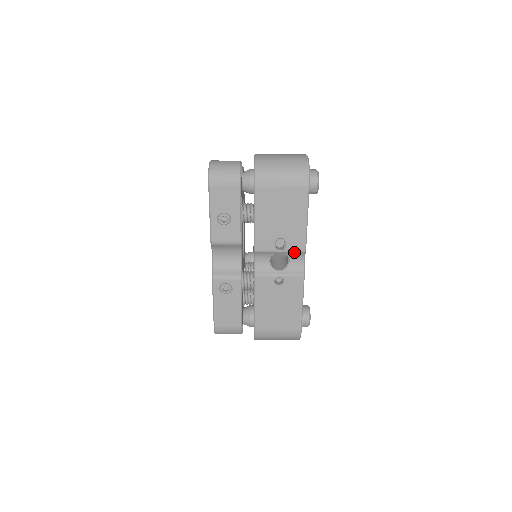
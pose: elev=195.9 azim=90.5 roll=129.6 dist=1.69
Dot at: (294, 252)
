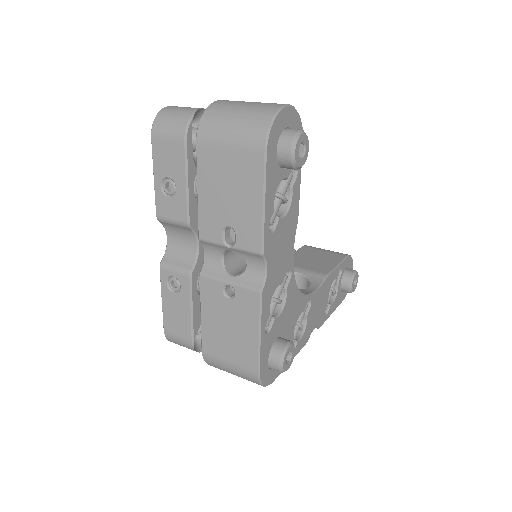
Dot at: (248, 252)
